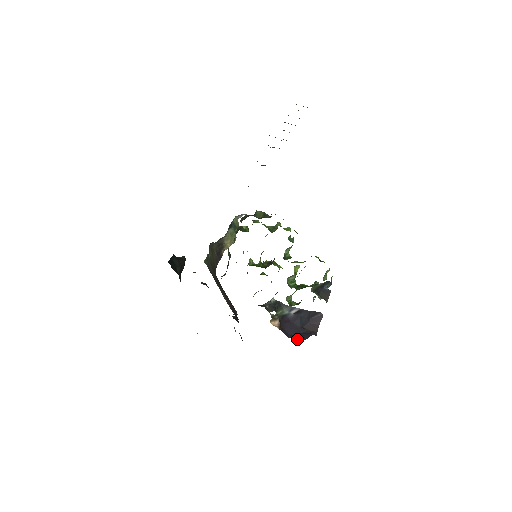
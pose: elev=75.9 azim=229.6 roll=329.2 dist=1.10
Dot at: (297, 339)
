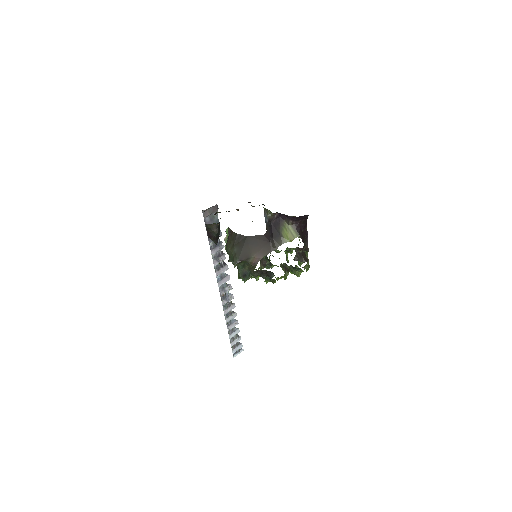
Dot at: occluded
